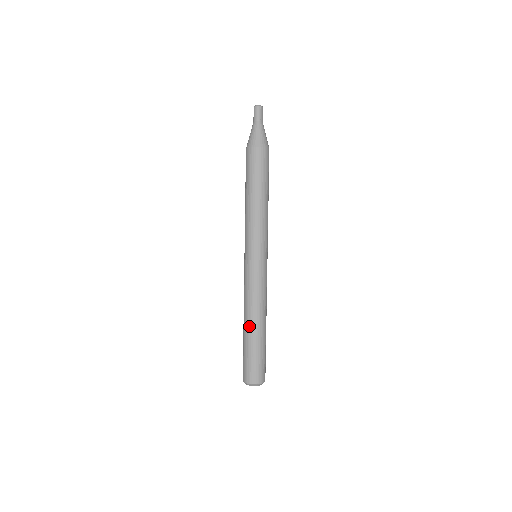
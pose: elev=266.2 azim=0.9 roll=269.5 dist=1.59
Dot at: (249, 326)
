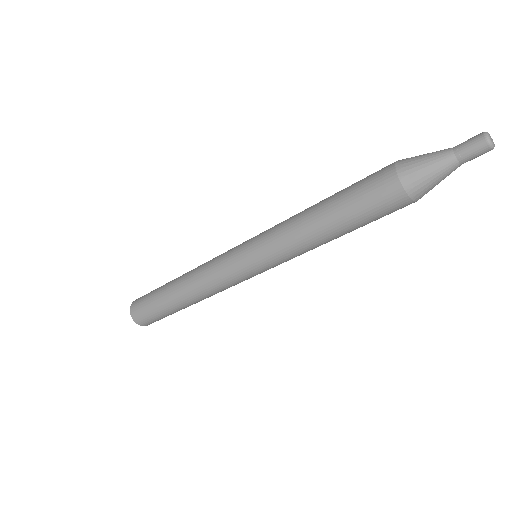
Dot at: (183, 302)
